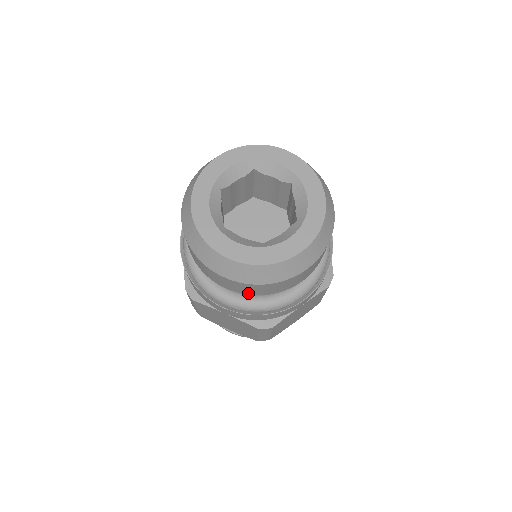
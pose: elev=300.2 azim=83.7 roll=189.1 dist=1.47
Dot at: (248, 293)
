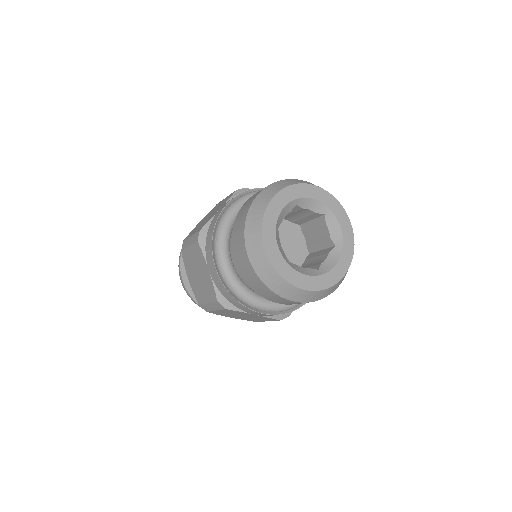
Dot at: occluded
